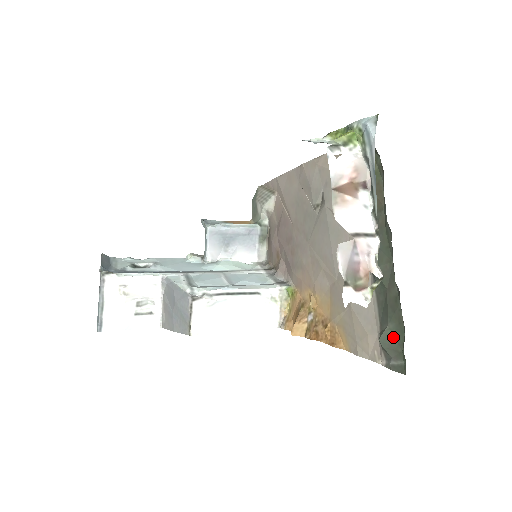
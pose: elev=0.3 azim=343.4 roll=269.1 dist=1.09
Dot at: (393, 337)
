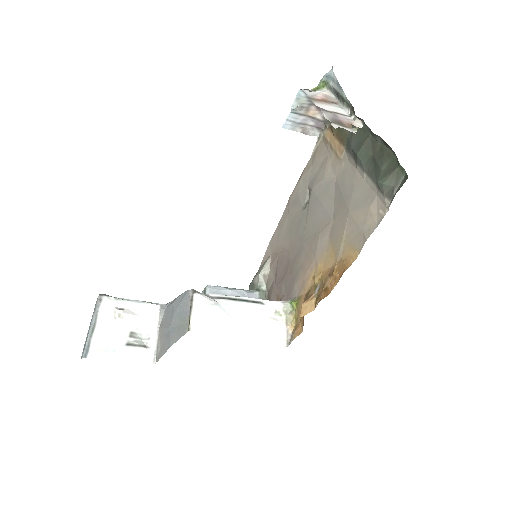
Dot at: (388, 170)
